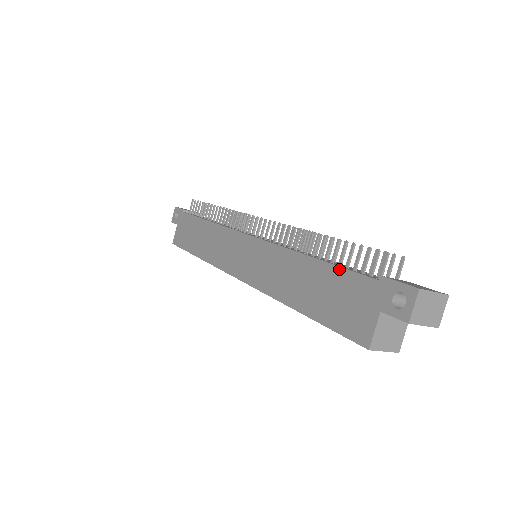
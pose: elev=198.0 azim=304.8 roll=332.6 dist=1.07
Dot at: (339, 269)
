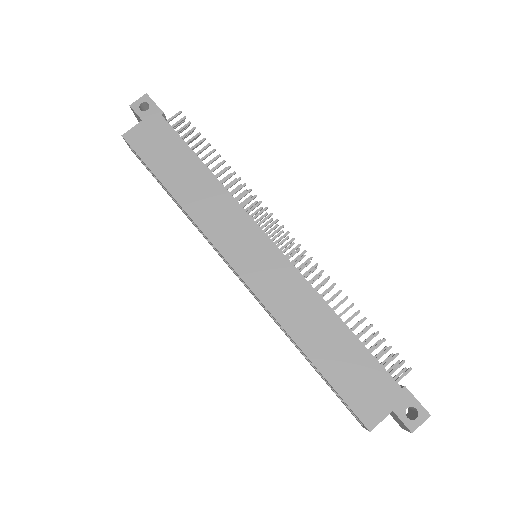
Dot at: (369, 354)
